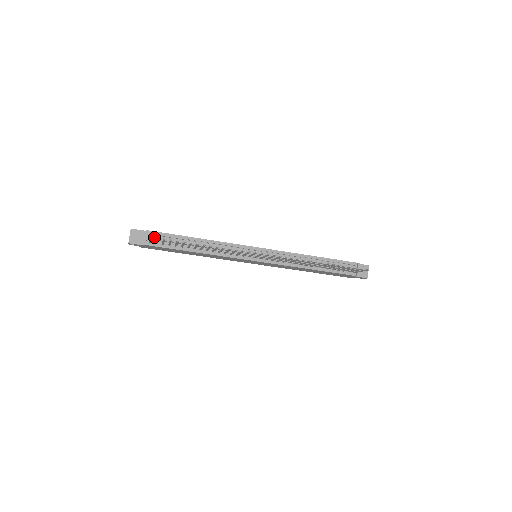
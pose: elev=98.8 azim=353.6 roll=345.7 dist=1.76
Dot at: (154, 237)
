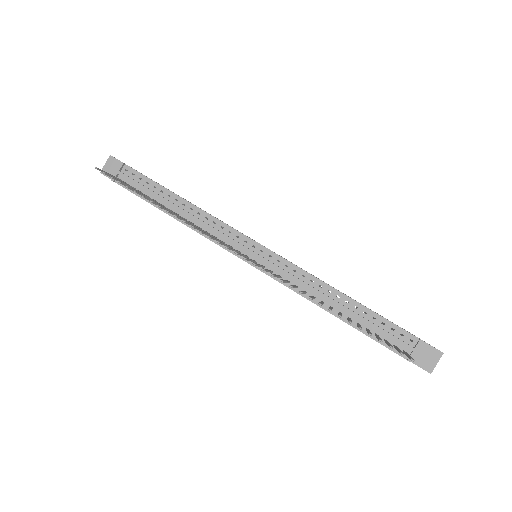
Dot at: (127, 175)
